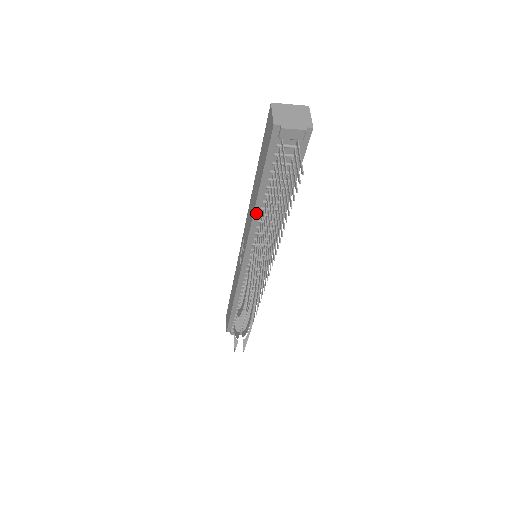
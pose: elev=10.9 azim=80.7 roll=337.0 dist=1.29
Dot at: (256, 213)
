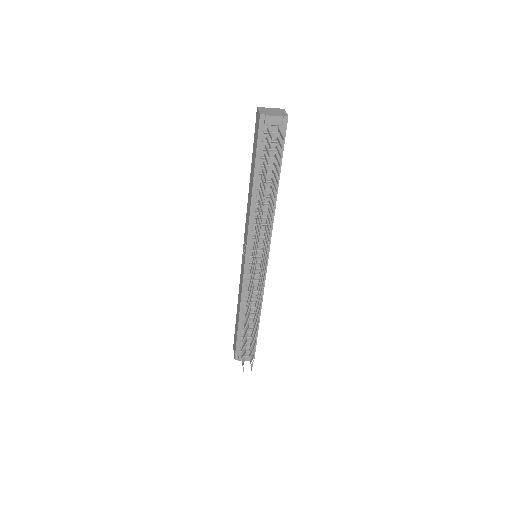
Dot at: (253, 202)
